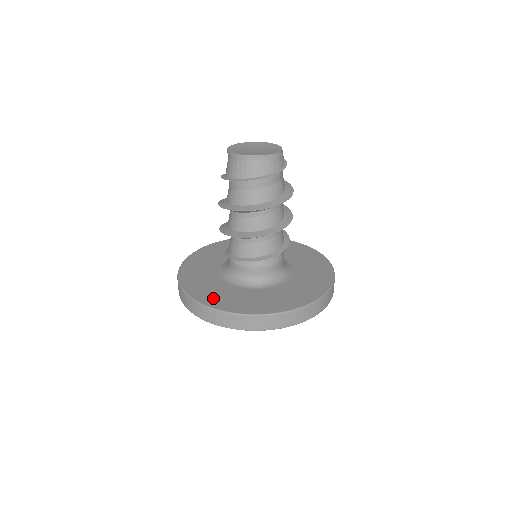
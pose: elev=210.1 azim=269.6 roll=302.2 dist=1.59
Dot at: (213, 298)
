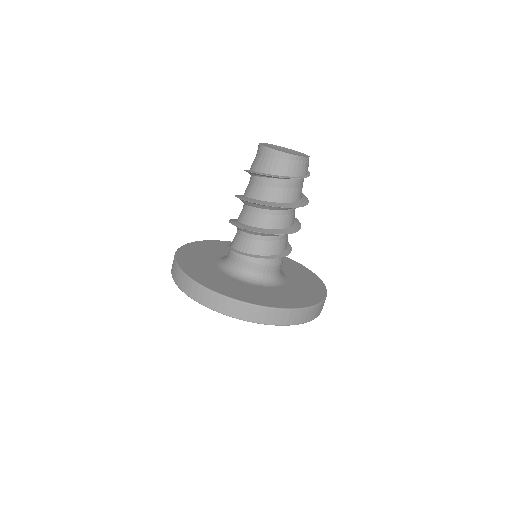
Dot at: (240, 294)
